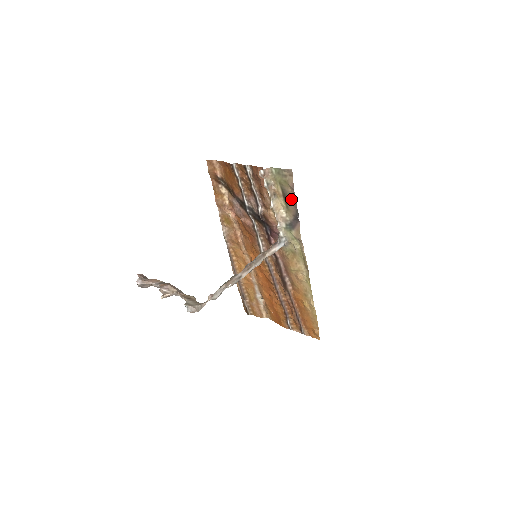
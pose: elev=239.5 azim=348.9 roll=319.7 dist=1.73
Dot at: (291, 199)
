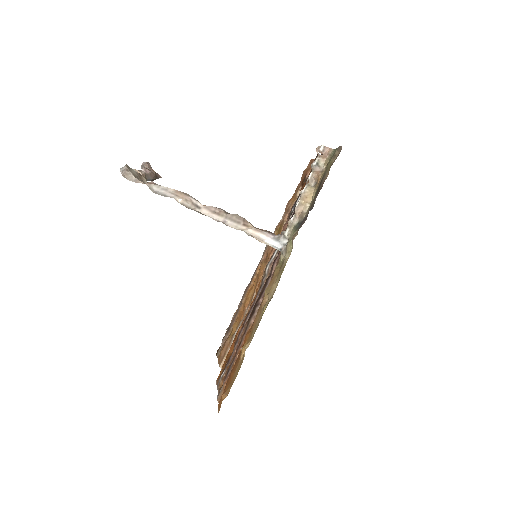
Dot at: (321, 187)
